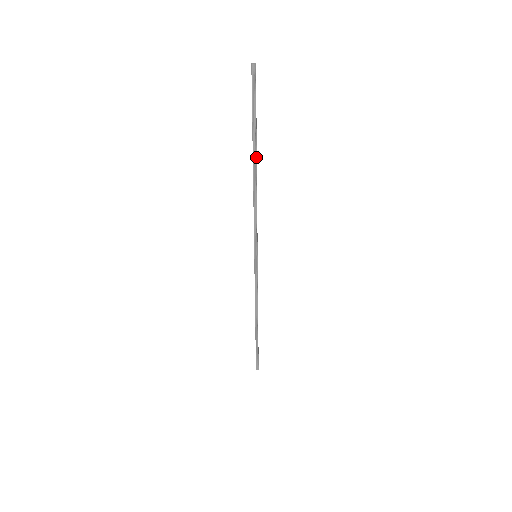
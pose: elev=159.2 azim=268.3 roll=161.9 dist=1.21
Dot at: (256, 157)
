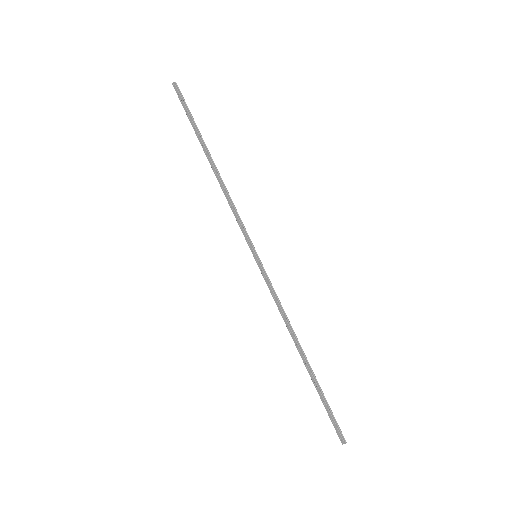
Dot at: (208, 151)
